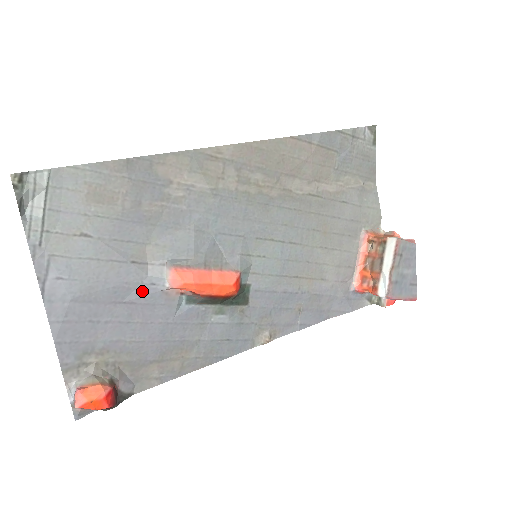
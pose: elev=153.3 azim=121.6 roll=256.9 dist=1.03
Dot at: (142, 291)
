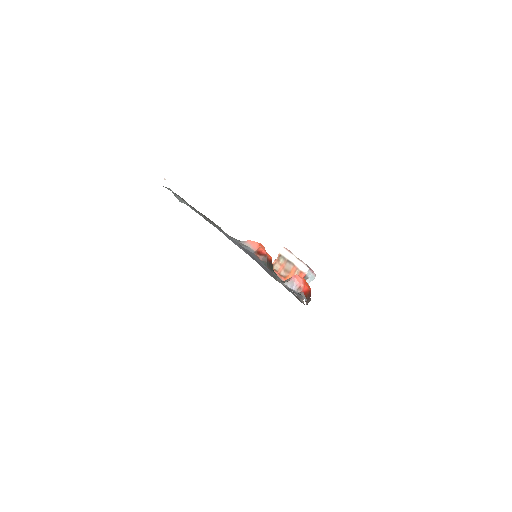
Dot at: occluded
